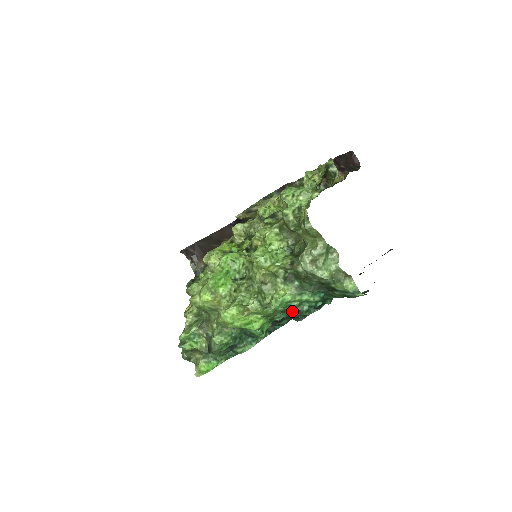
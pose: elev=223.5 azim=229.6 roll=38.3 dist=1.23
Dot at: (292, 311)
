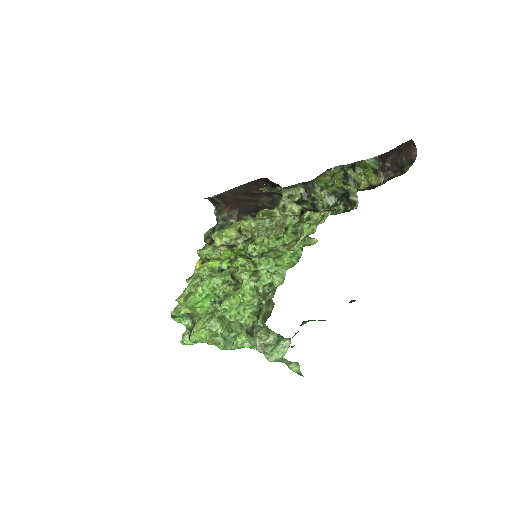
Dot at: occluded
